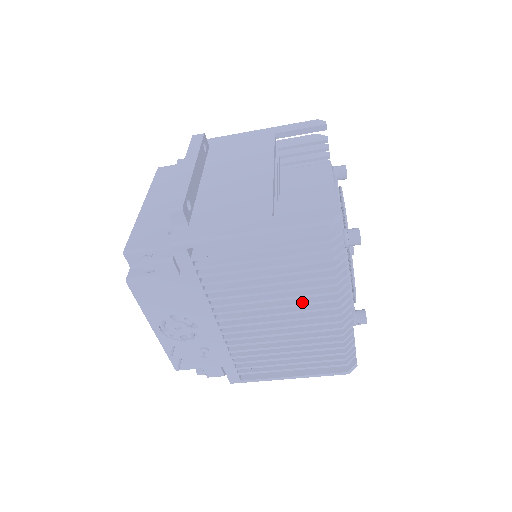
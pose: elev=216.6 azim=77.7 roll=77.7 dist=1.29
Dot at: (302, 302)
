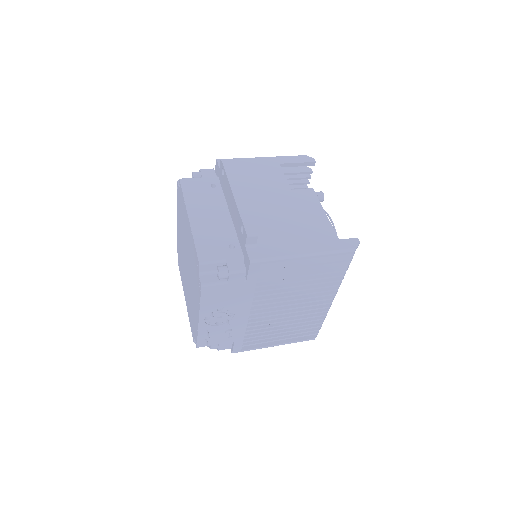
Dot at: (313, 296)
